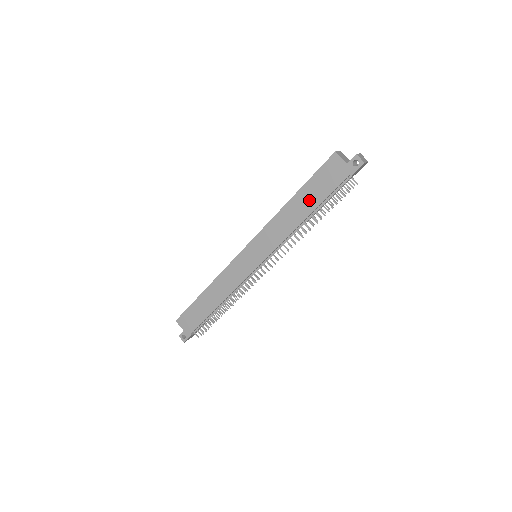
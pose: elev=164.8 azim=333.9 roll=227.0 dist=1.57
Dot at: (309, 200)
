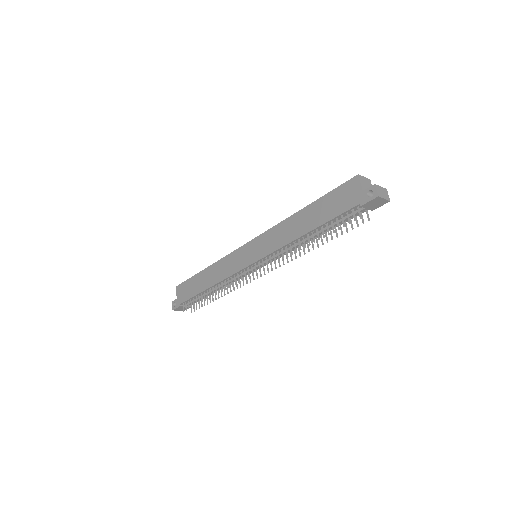
Dot at: (316, 216)
